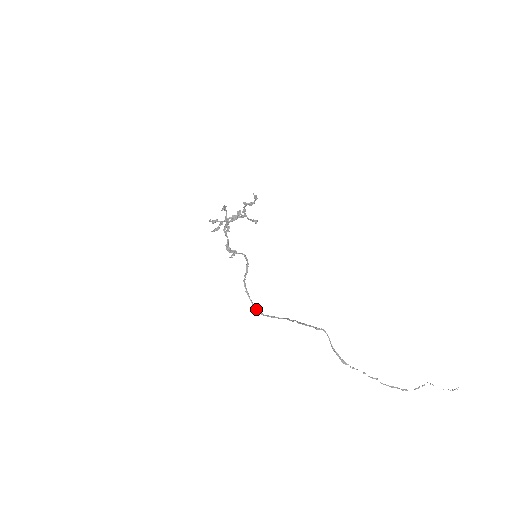
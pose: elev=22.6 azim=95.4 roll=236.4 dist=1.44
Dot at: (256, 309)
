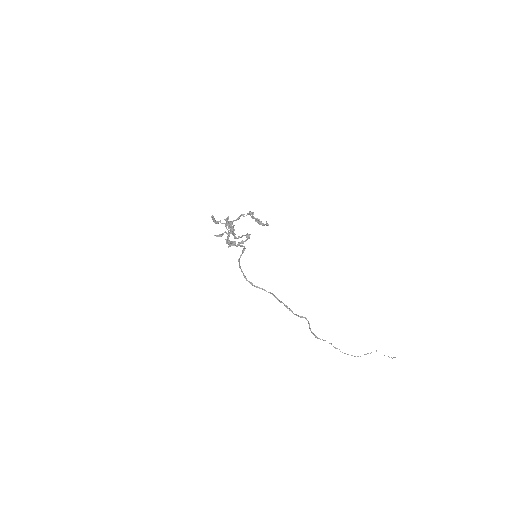
Dot at: (247, 280)
